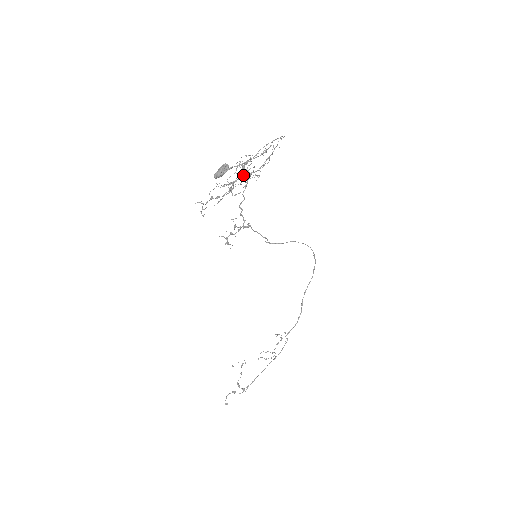
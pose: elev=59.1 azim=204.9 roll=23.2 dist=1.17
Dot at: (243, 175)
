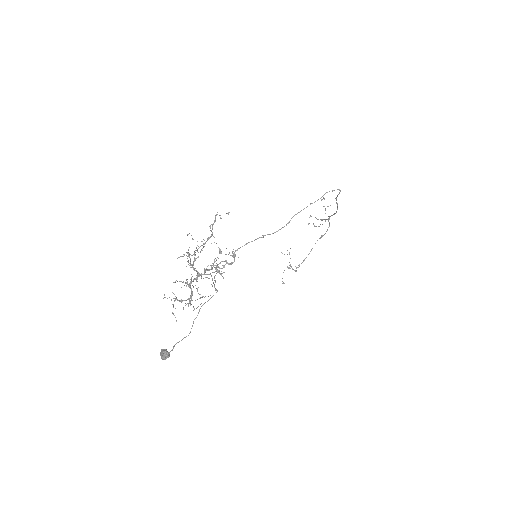
Dot at: (196, 281)
